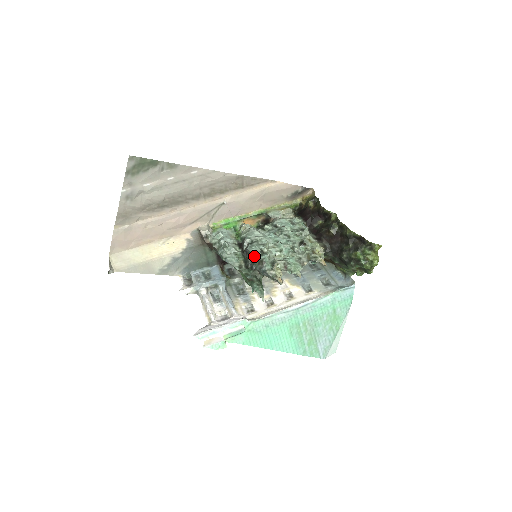
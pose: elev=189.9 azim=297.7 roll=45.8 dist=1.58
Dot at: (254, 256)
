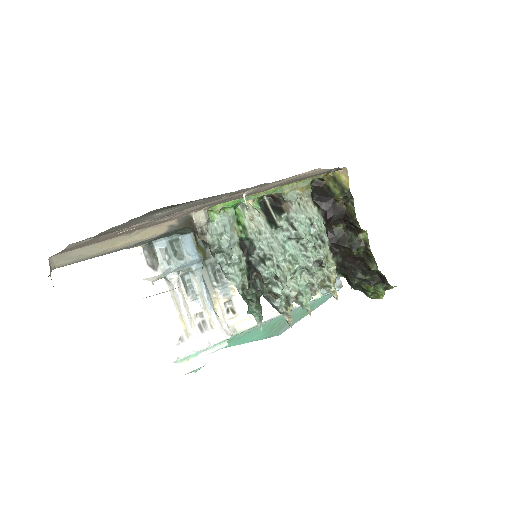
Dot at: (266, 283)
